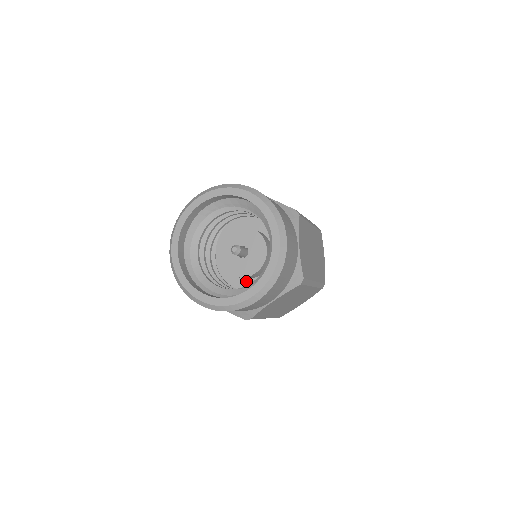
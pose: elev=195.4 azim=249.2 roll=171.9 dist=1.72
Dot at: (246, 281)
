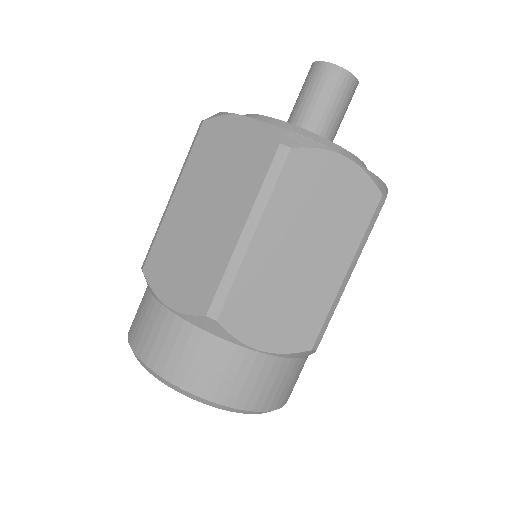
Dot at: occluded
